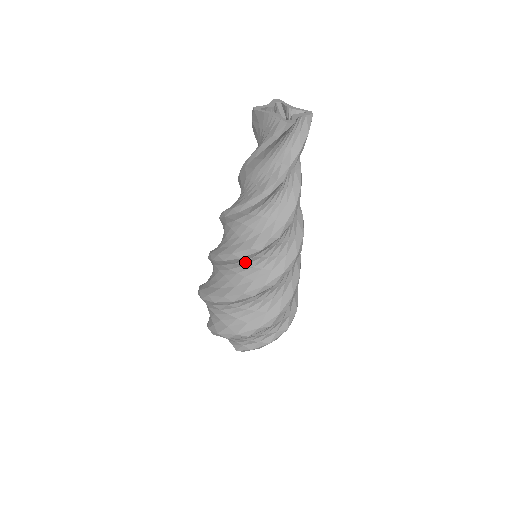
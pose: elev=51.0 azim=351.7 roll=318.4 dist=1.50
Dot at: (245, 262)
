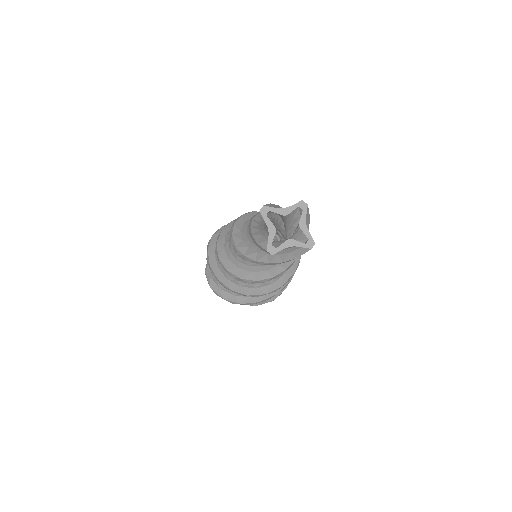
Dot at: occluded
